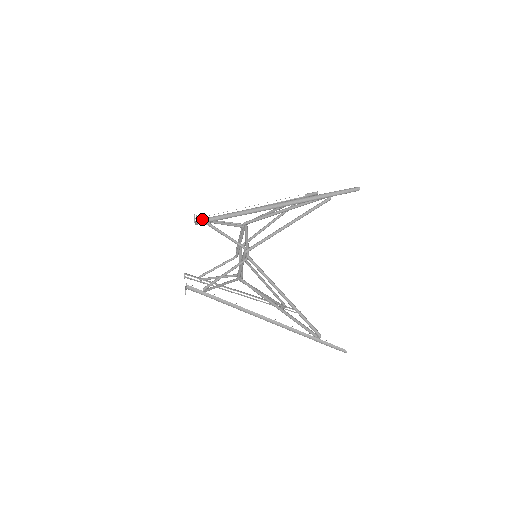
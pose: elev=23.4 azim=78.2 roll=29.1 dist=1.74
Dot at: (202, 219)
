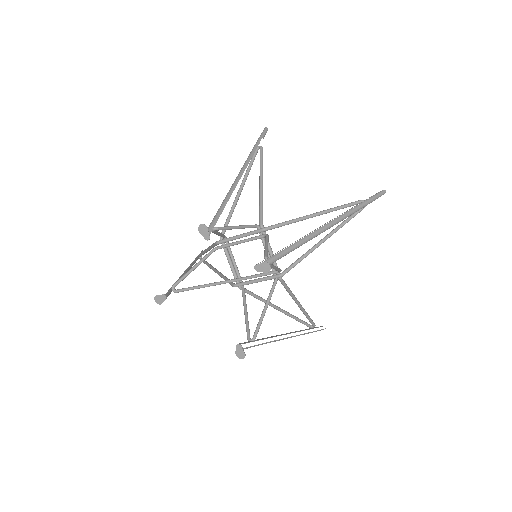
Dot at: occluded
